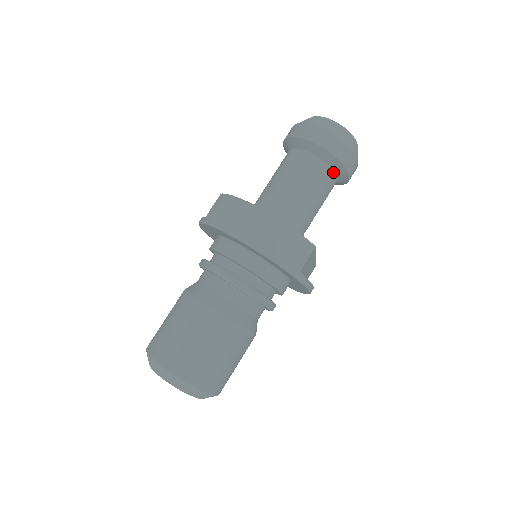
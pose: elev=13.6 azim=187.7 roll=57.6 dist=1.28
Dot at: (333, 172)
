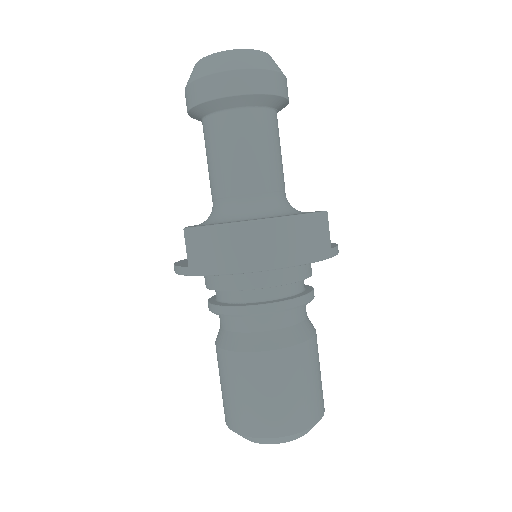
Dot at: (273, 111)
